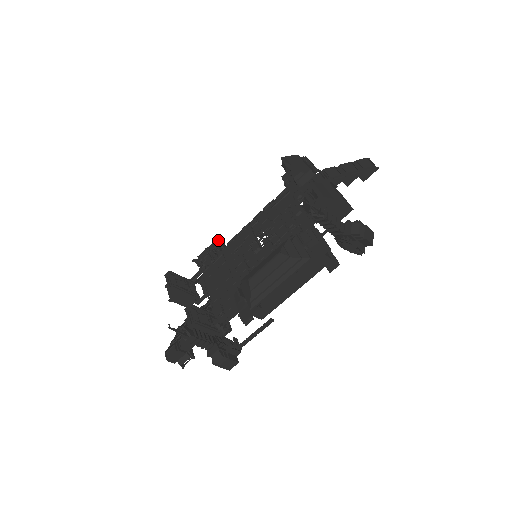
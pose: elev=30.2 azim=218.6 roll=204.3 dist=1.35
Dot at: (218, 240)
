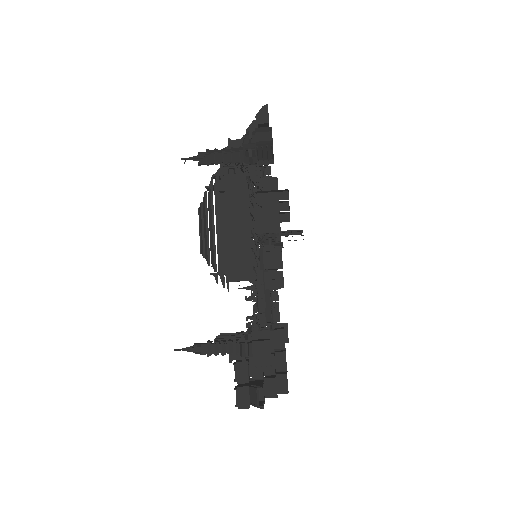
Dot at: occluded
